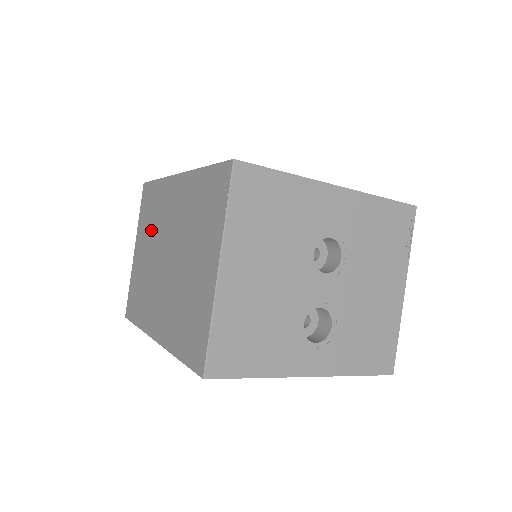
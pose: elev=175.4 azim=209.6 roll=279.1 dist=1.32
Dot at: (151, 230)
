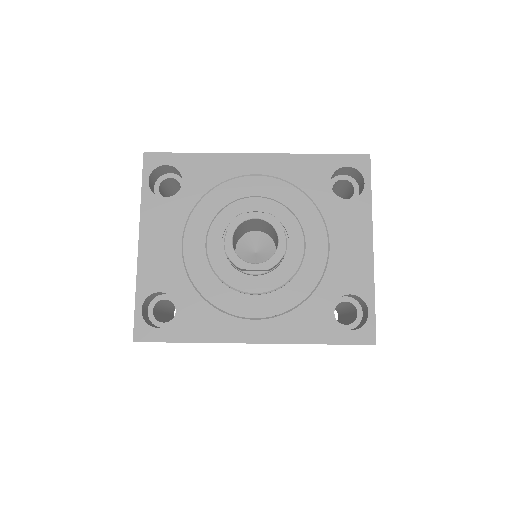
Dot at: occluded
